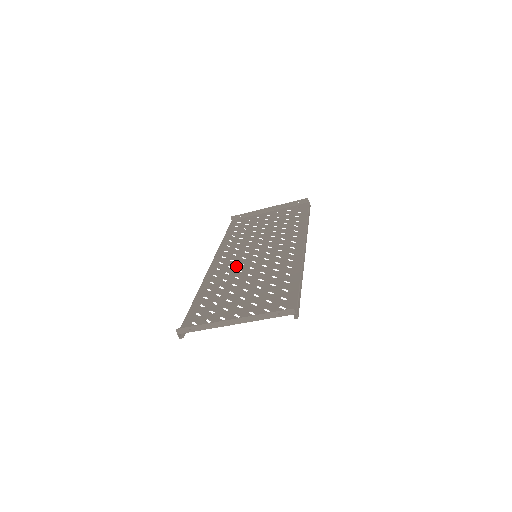
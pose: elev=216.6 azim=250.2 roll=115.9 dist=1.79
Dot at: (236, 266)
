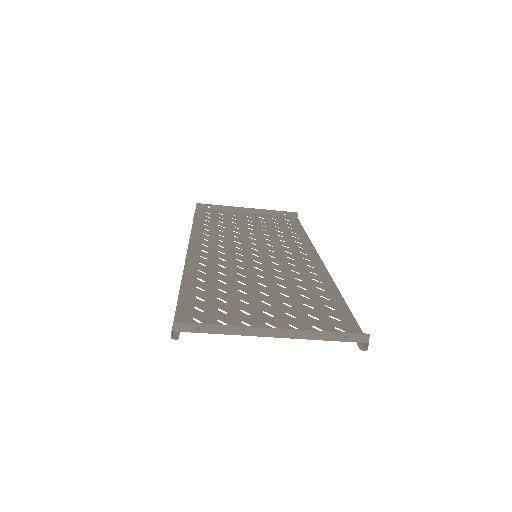
Dot at: (232, 260)
